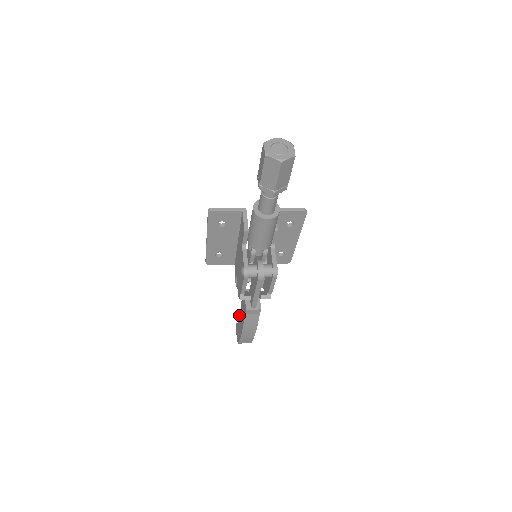
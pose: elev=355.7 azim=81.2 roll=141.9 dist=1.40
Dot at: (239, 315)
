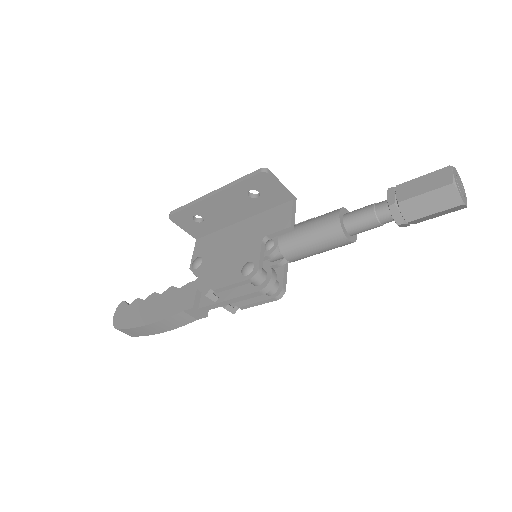
Dot at: (149, 298)
